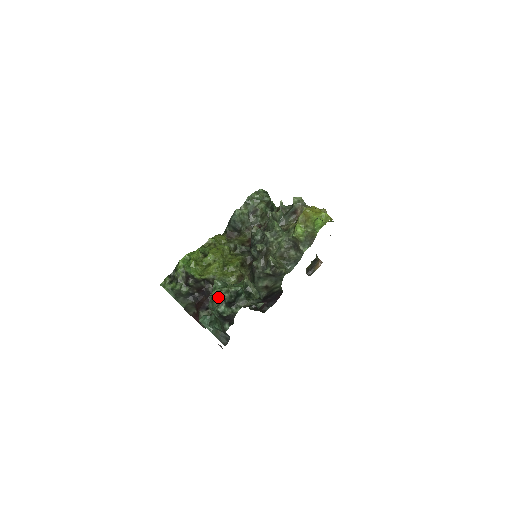
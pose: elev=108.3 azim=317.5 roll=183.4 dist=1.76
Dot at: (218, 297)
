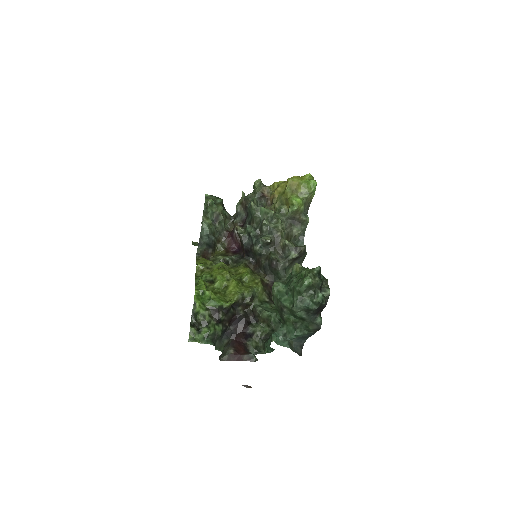
Dot at: (309, 287)
